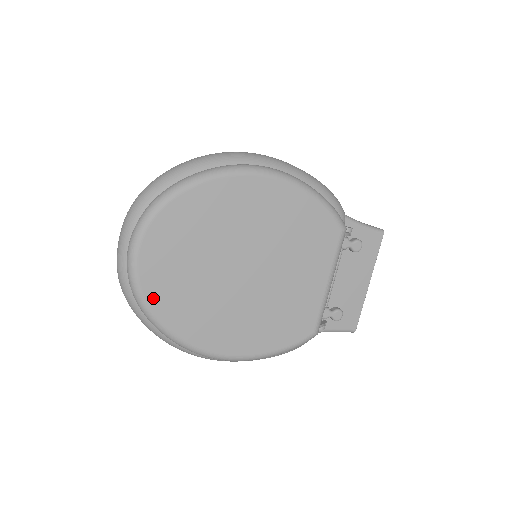
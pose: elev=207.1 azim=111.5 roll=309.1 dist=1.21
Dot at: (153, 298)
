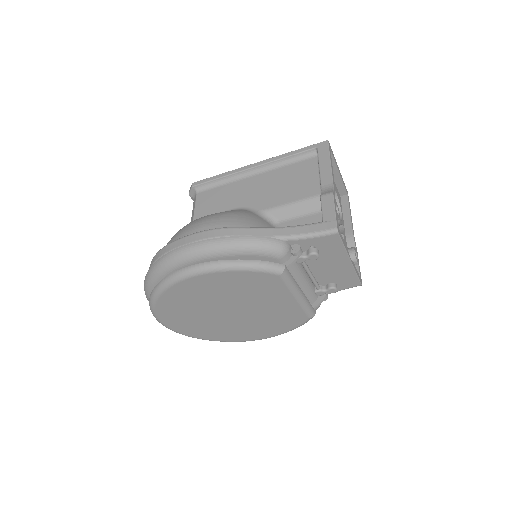
Dot at: (192, 335)
